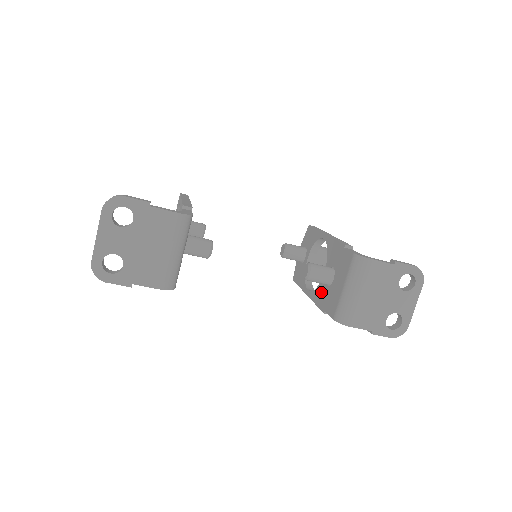
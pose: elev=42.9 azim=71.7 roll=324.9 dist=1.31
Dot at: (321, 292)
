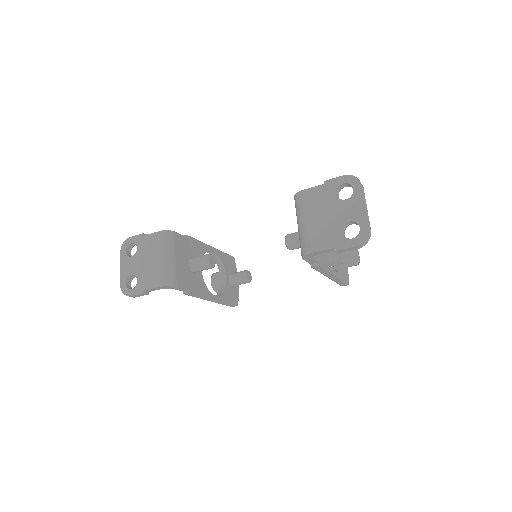
Dot at: occluded
